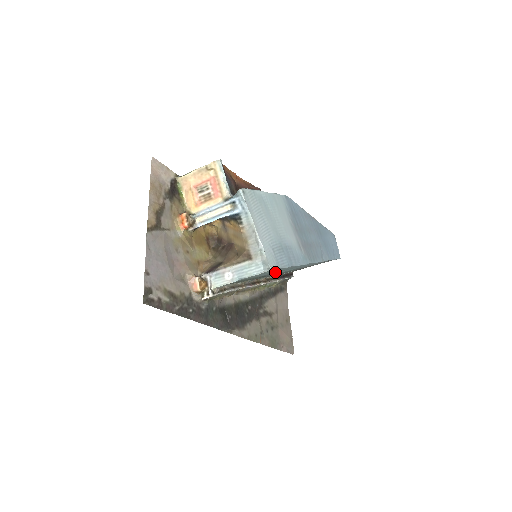
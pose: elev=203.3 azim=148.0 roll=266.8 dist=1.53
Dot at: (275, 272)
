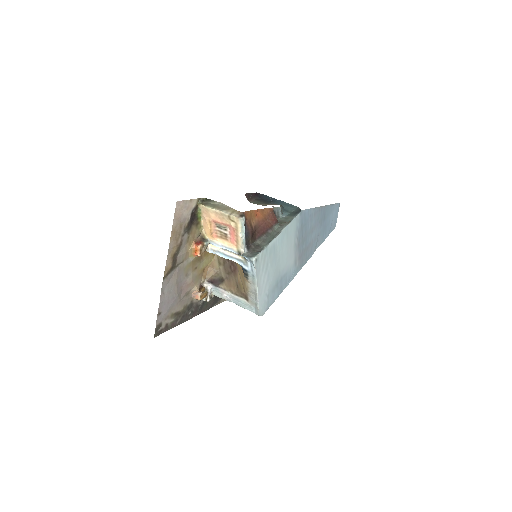
Dot at: occluded
